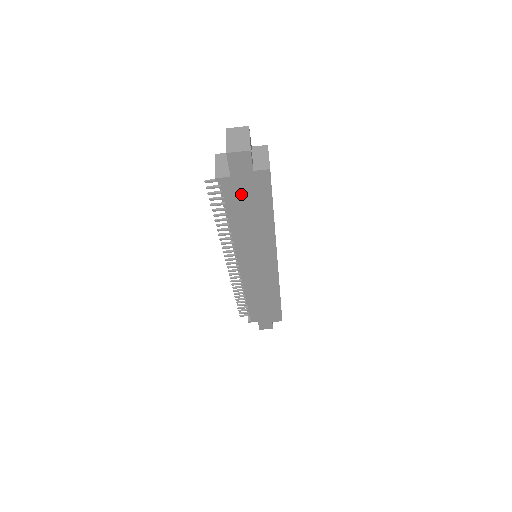
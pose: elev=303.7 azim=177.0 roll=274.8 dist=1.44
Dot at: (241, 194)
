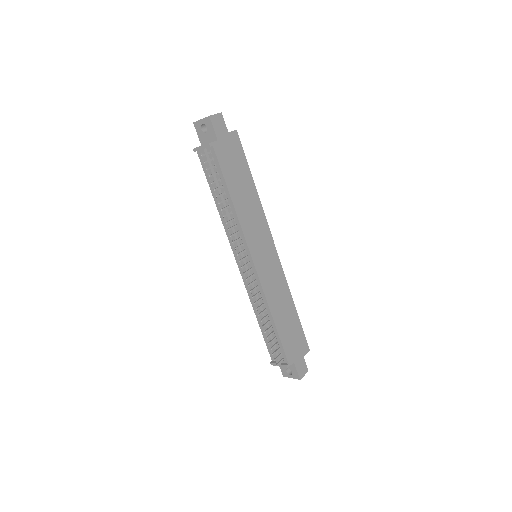
Dot at: (228, 159)
